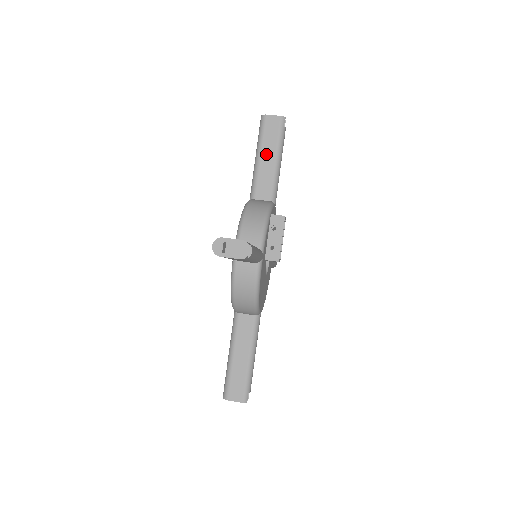
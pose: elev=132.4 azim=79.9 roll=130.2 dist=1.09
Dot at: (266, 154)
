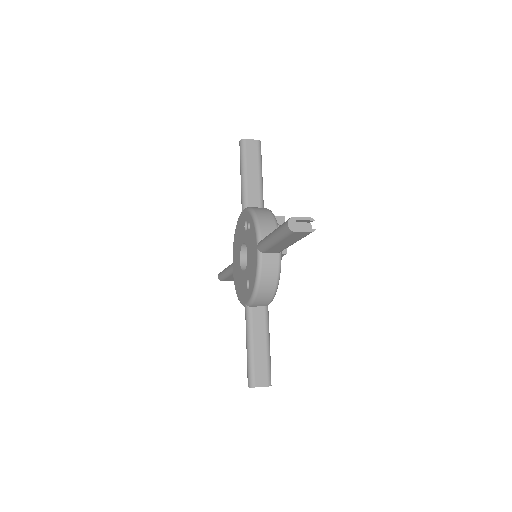
Dot at: (251, 170)
